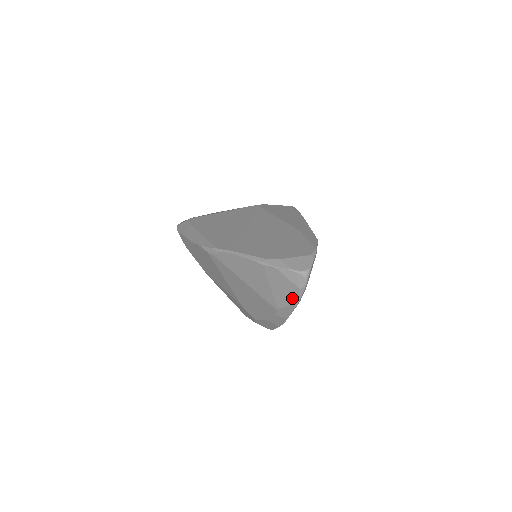
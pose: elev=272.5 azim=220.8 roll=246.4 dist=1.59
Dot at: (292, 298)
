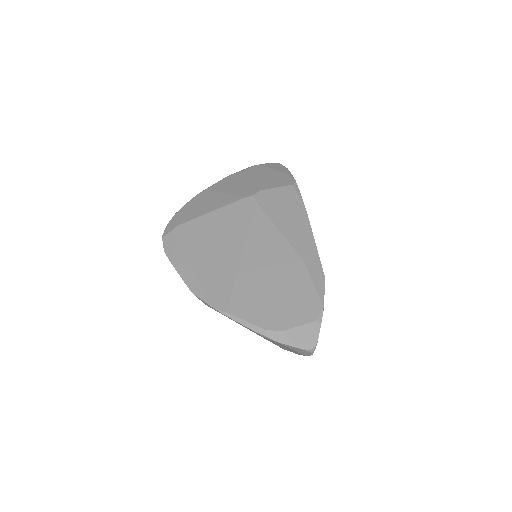
Dot at: occluded
